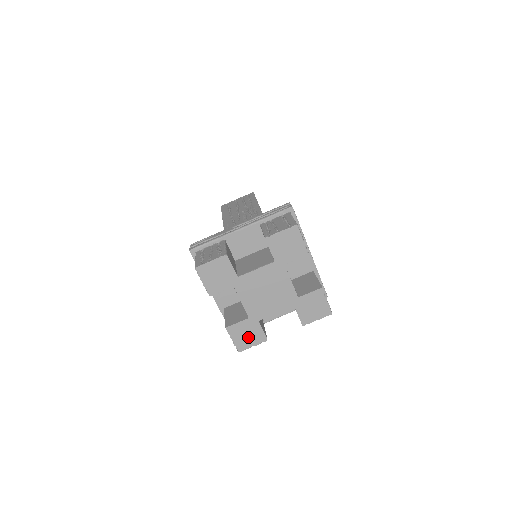
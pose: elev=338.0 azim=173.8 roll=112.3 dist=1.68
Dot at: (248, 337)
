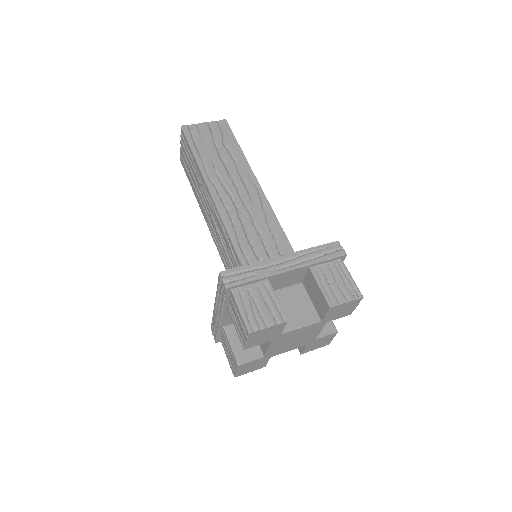
Dot at: (322, 342)
